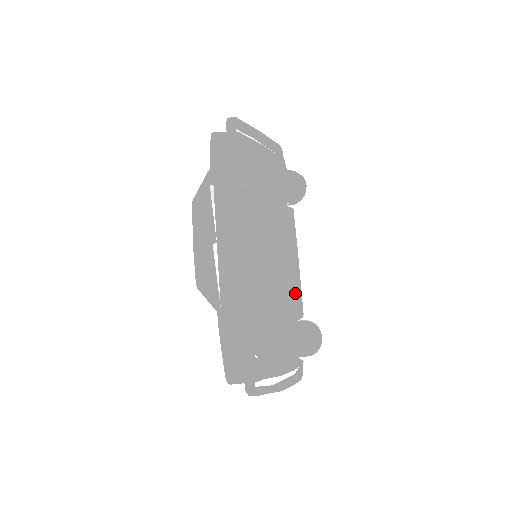
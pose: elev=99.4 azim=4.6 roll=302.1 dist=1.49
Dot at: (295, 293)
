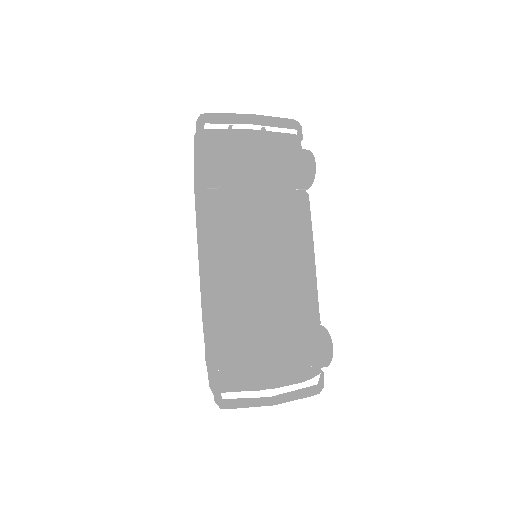
Dot at: (302, 295)
